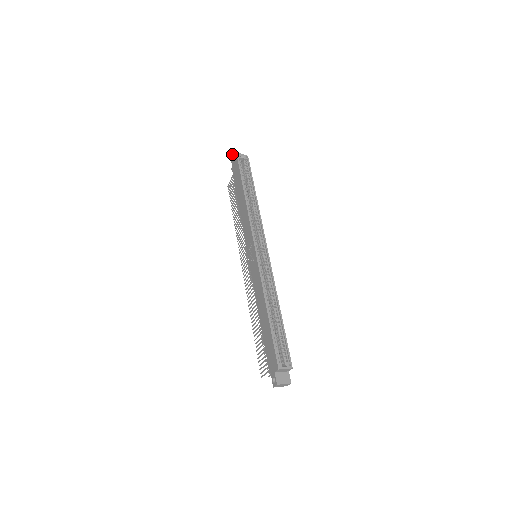
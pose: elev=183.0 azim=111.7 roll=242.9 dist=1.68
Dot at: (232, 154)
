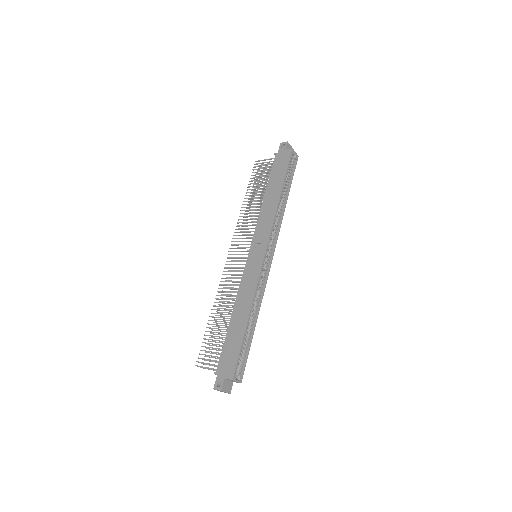
Dot at: (286, 142)
